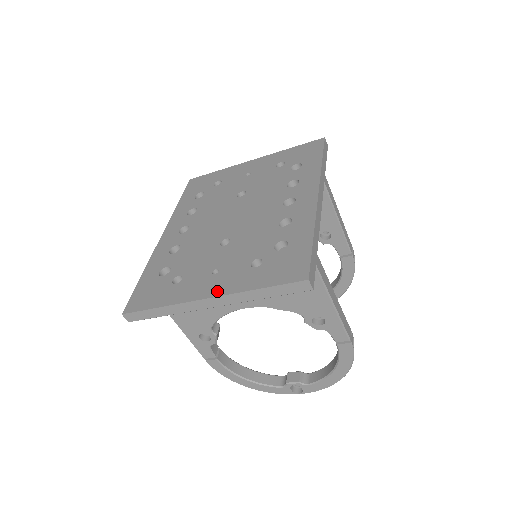
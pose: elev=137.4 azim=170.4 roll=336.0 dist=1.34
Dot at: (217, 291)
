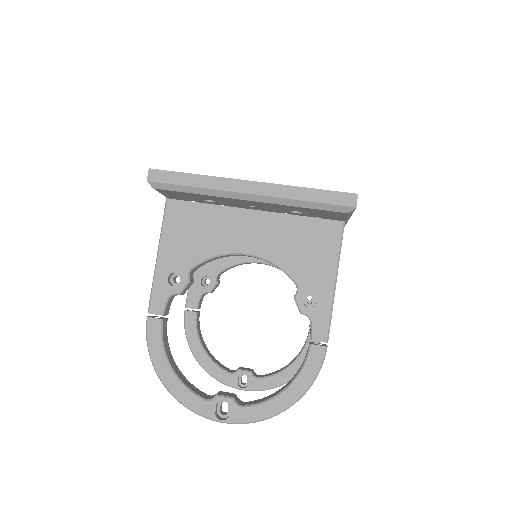
Dot at: (262, 183)
